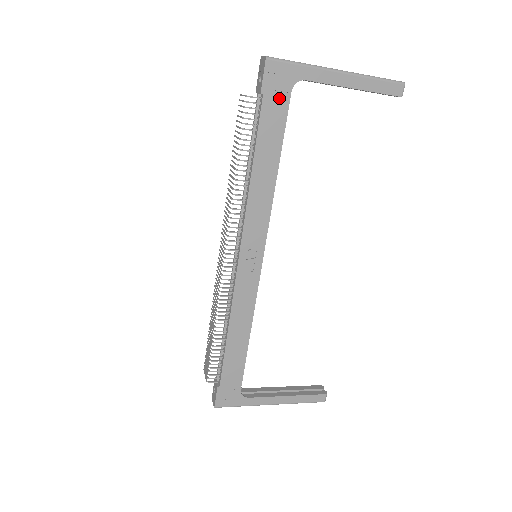
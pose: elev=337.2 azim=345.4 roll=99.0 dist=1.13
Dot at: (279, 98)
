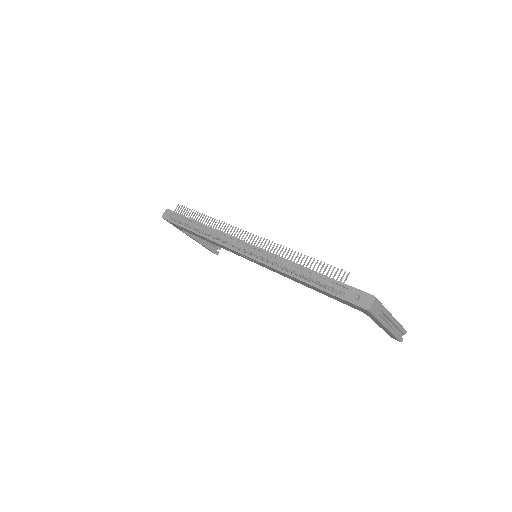
Dot at: (349, 304)
